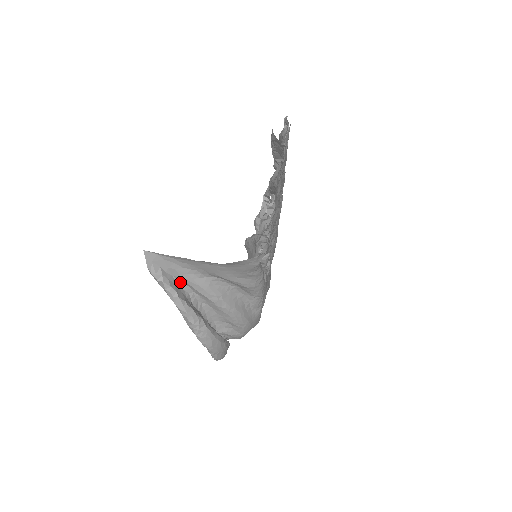
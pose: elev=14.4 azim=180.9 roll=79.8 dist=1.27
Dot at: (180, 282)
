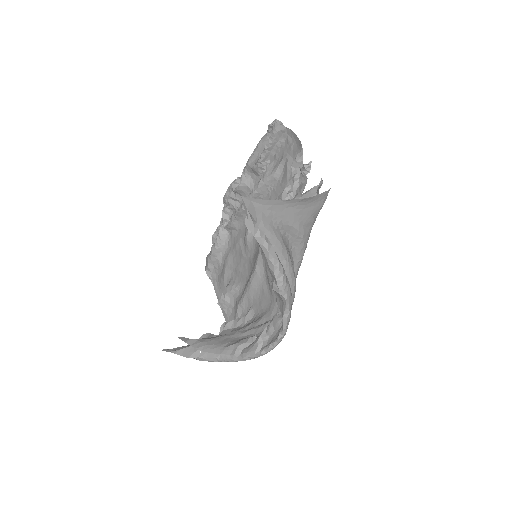
Dot at: occluded
